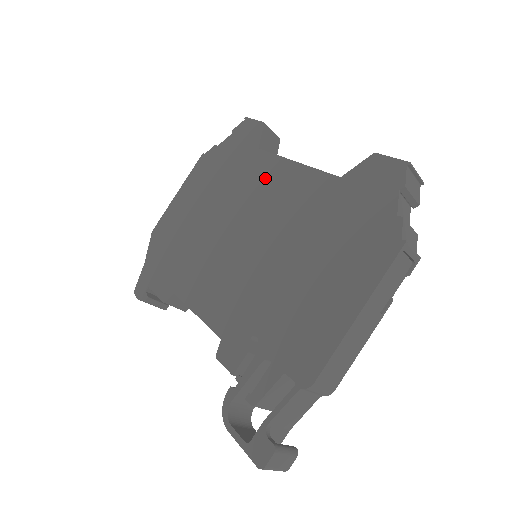
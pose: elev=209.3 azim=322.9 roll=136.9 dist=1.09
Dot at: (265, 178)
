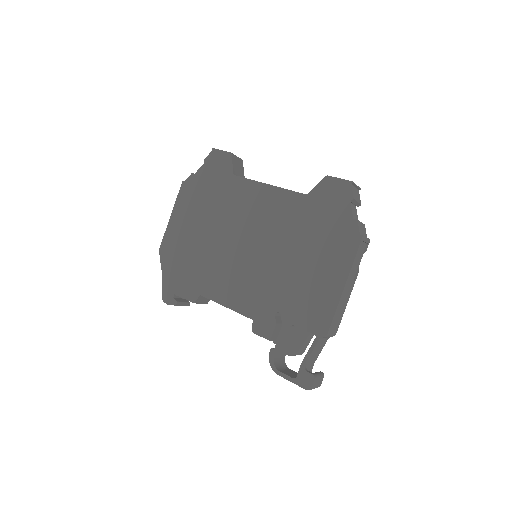
Dot at: (247, 199)
